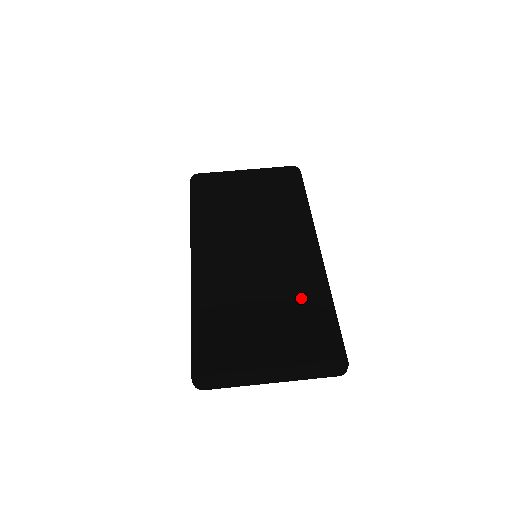
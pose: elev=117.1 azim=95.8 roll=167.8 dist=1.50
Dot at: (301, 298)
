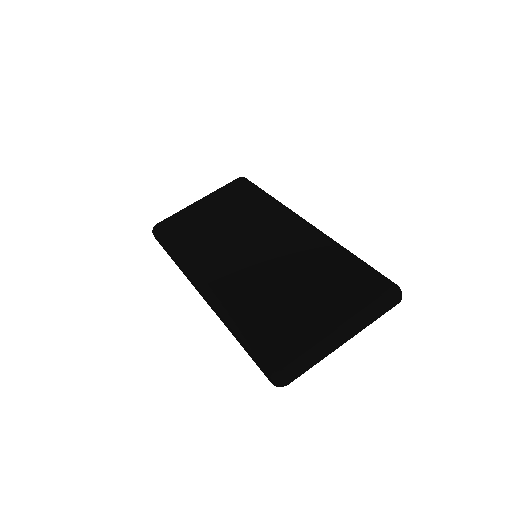
Dot at: (321, 262)
